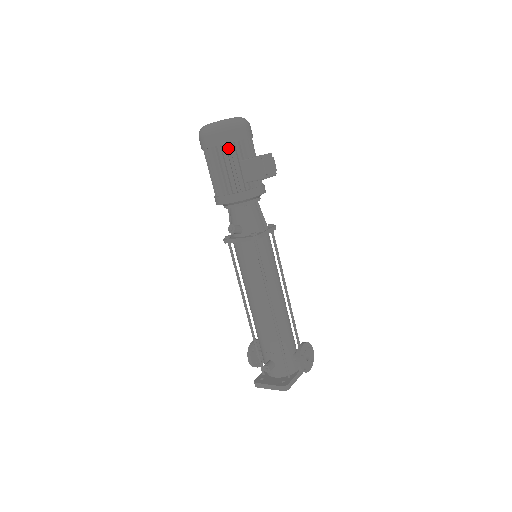
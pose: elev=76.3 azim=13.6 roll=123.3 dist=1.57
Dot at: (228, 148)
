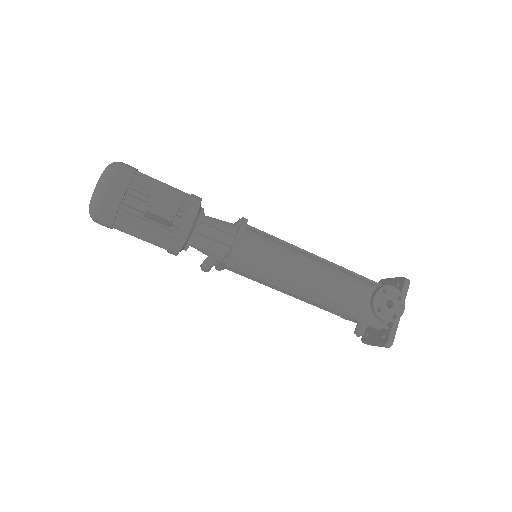
Dot at: (122, 218)
